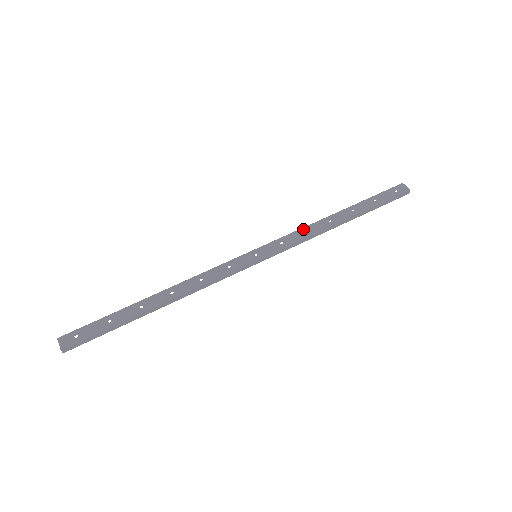
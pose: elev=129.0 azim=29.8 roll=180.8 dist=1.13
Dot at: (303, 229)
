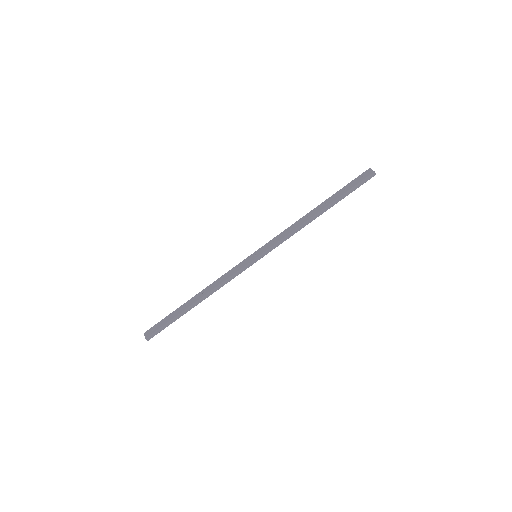
Dot at: (288, 228)
